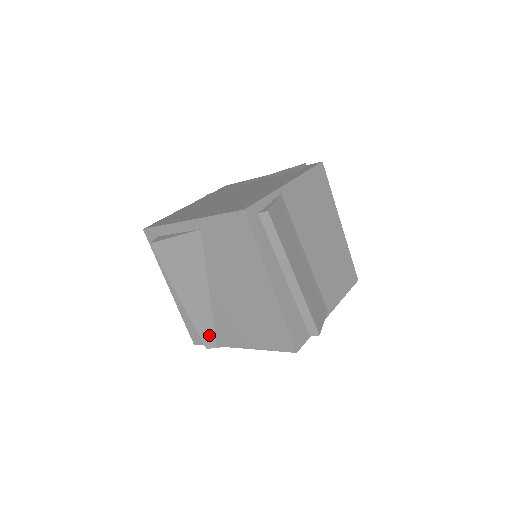
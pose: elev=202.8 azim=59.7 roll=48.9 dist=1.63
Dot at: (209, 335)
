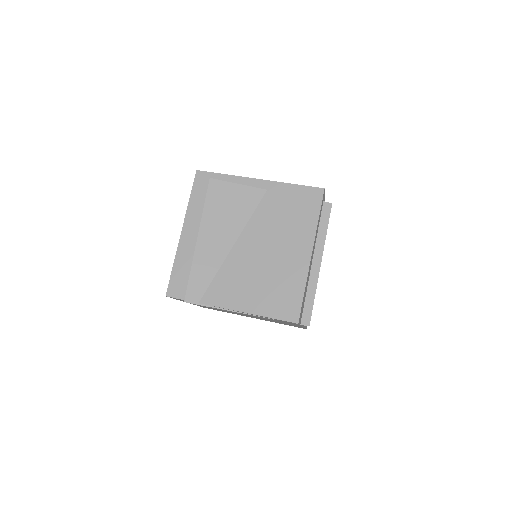
Dot at: (199, 288)
